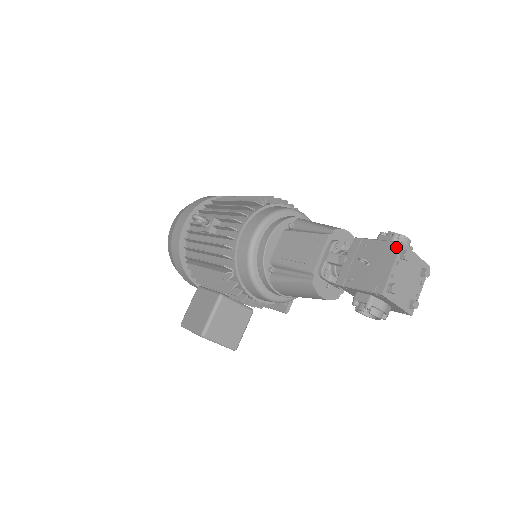
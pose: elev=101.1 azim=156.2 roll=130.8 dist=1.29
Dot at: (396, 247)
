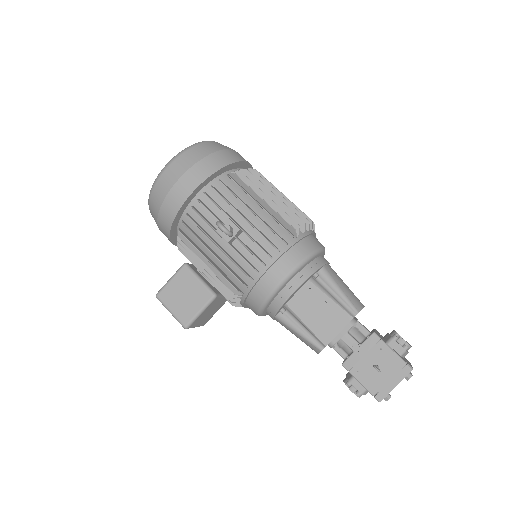
Dot at: (407, 371)
